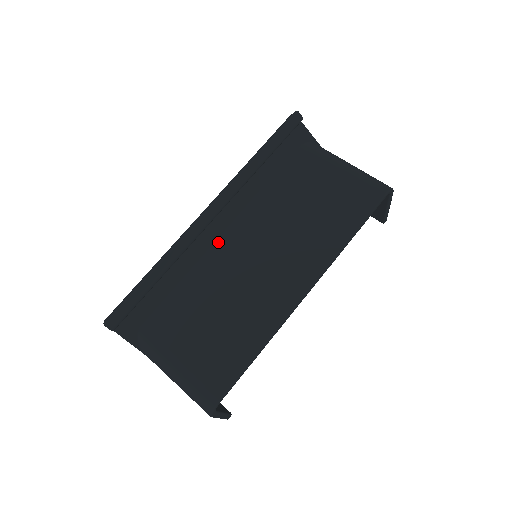
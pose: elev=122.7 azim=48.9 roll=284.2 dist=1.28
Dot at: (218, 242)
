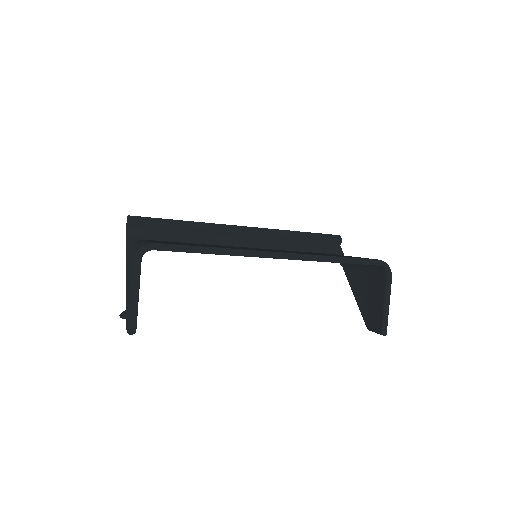
Dot at: occluded
